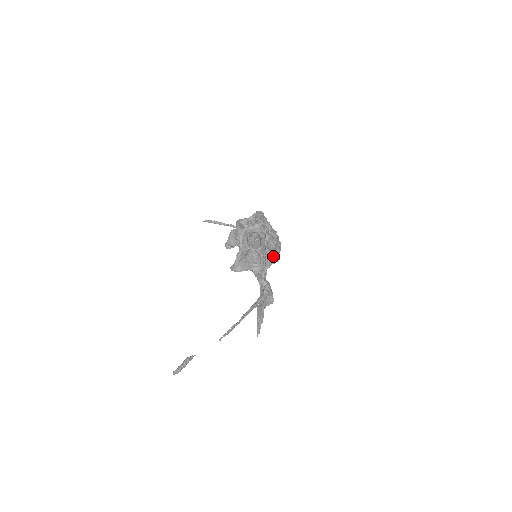
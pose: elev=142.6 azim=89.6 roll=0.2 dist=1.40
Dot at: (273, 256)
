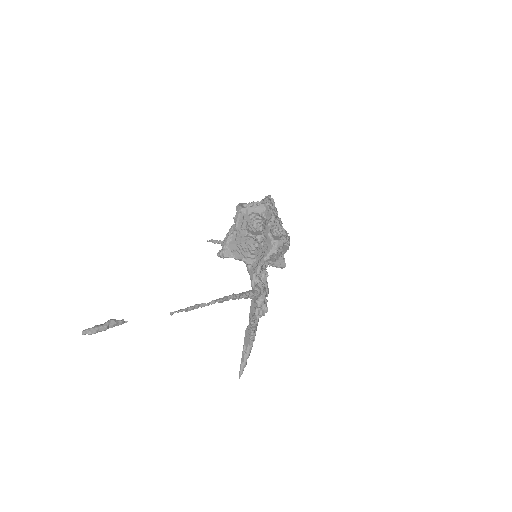
Dot at: (276, 242)
